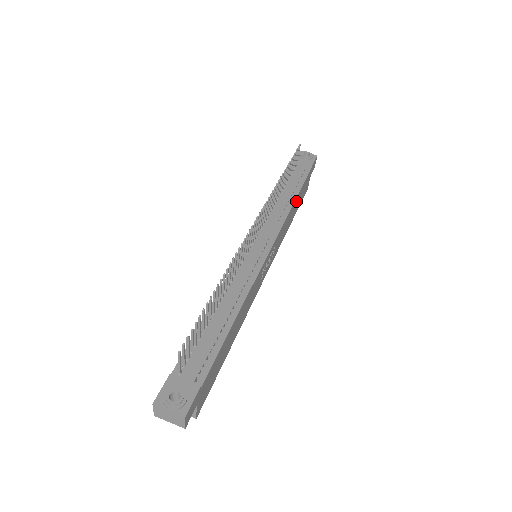
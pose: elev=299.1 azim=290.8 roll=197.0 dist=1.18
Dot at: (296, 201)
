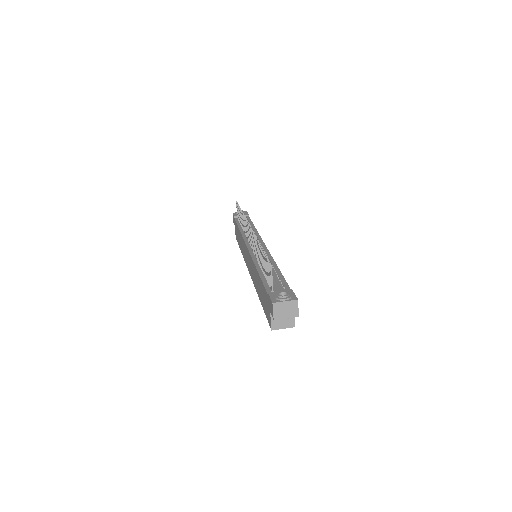
Dot at: occluded
